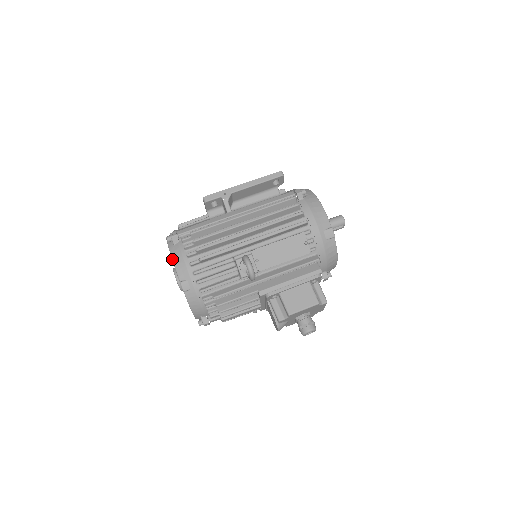
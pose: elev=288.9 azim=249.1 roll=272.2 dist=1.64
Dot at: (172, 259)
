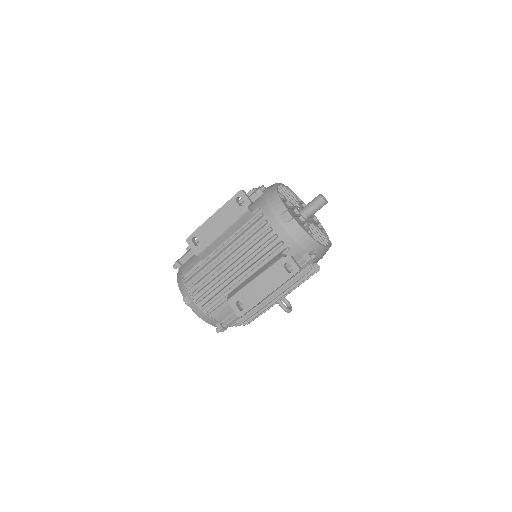
Dot at: occluded
